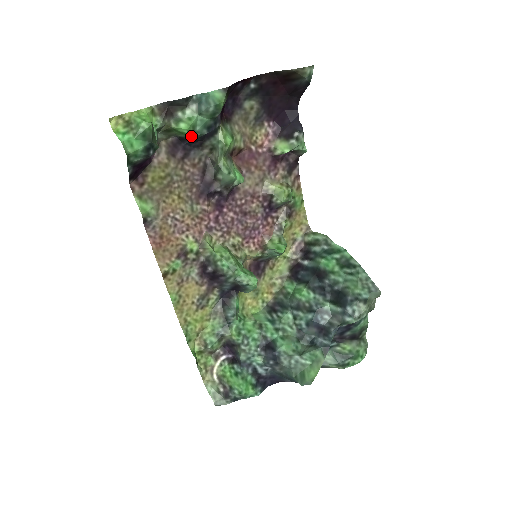
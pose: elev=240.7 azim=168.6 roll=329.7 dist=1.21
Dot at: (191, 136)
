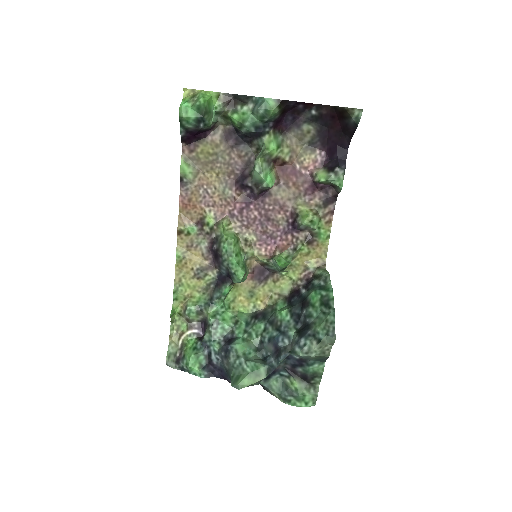
Dot at: (241, 128)
